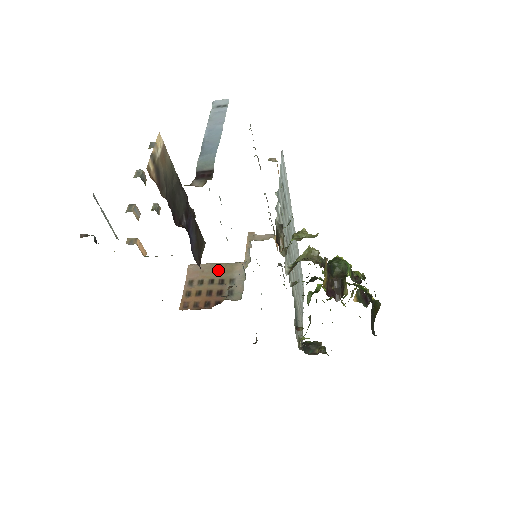
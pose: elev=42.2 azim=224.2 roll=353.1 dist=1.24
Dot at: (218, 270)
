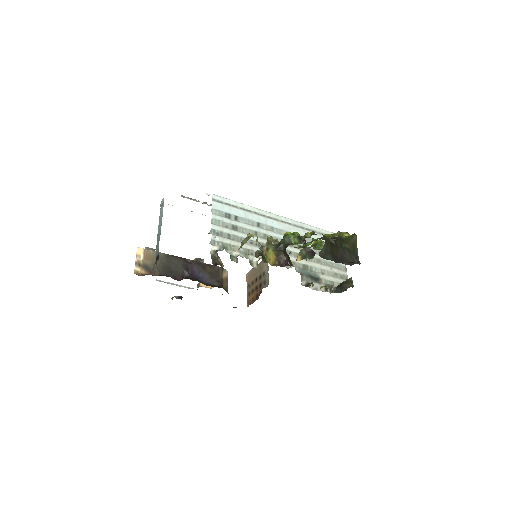
Dot at: (257, 270)
